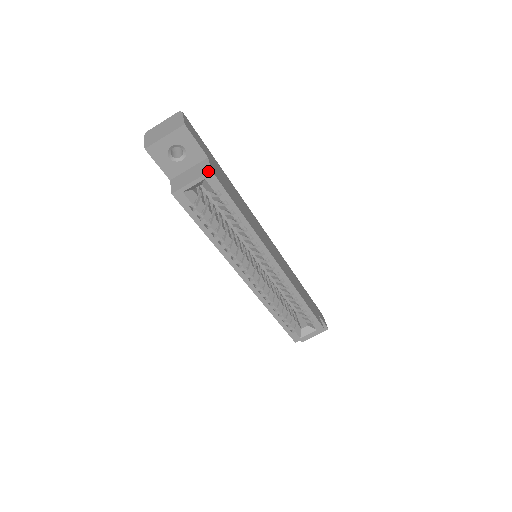
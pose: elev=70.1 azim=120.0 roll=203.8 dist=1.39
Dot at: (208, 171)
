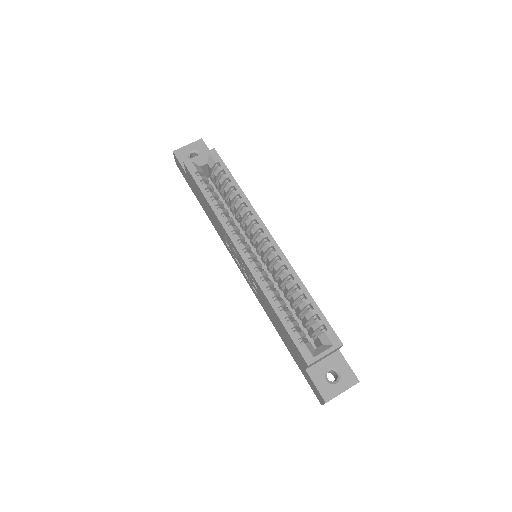
Dot at: (212, 149)
